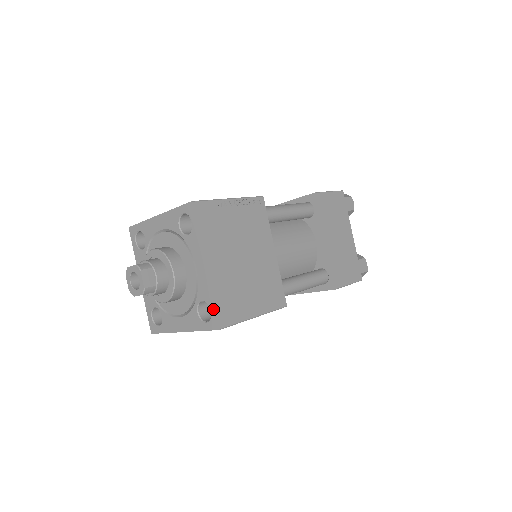
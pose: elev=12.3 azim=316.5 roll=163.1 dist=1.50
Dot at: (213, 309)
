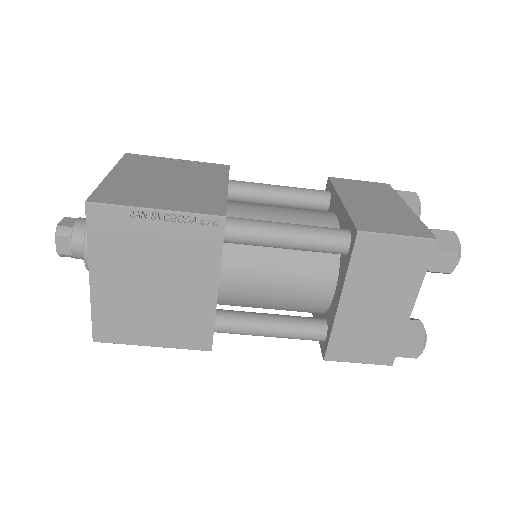
Dot at: (93, 320)
